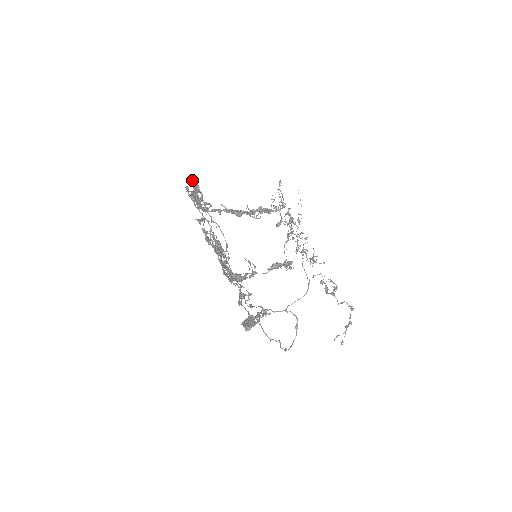
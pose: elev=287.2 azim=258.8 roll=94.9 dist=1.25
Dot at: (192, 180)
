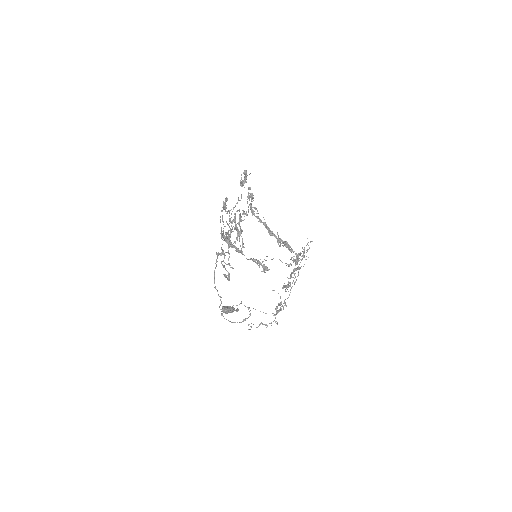
Dot at: (245, 170)
